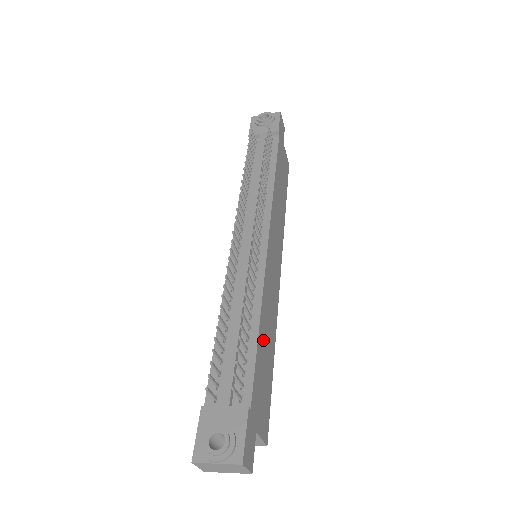
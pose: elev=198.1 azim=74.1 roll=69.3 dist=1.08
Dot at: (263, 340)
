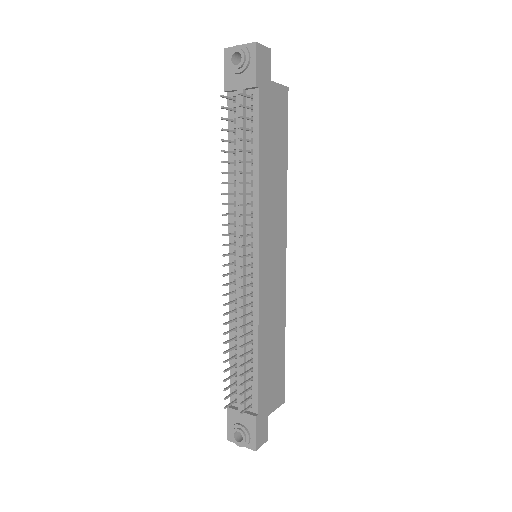
Dot at: (266, 351)
